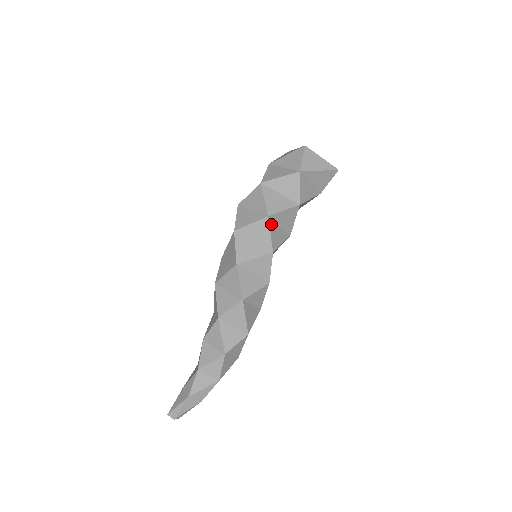
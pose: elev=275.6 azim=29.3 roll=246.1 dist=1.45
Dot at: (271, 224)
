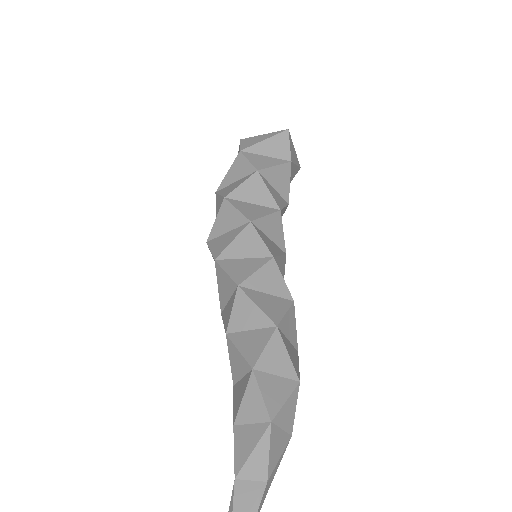
Dot at: (234, 203)
